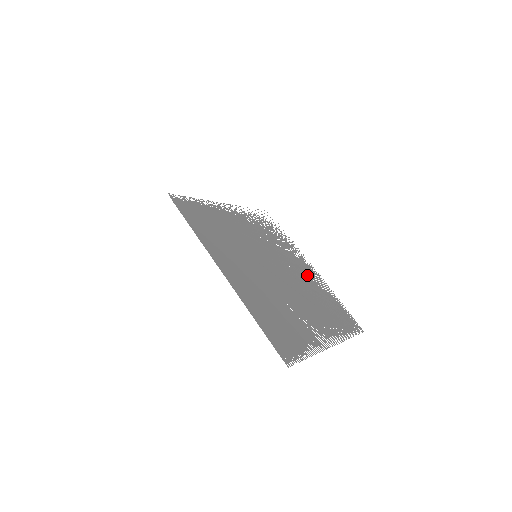
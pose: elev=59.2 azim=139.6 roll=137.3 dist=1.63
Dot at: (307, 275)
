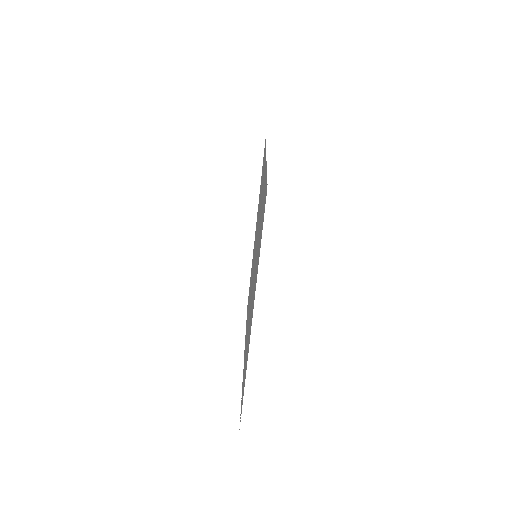
Dot at: occluded
